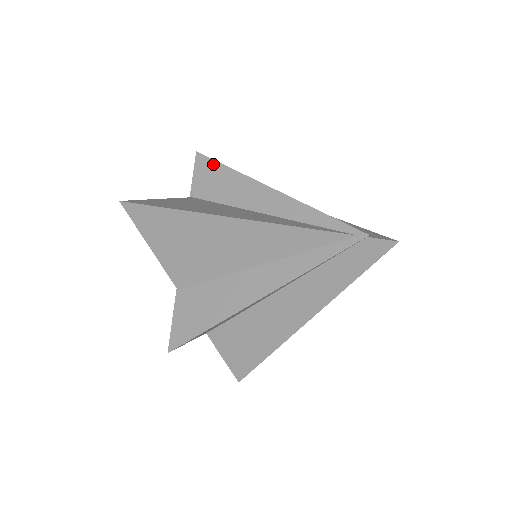
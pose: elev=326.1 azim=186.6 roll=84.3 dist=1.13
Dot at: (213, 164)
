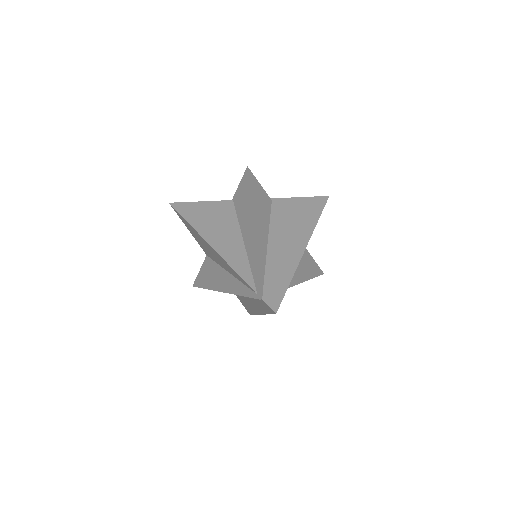
Dot at: (247, 184)
